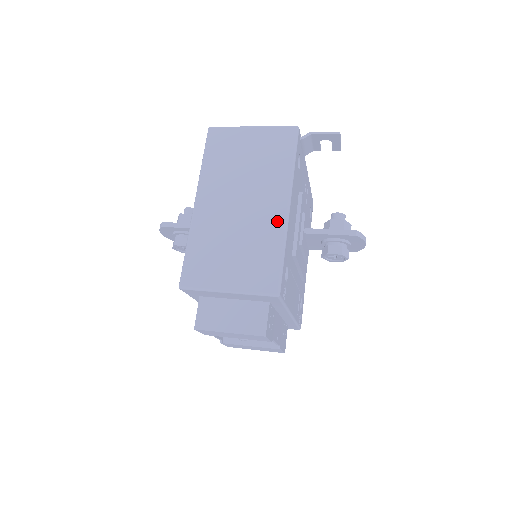
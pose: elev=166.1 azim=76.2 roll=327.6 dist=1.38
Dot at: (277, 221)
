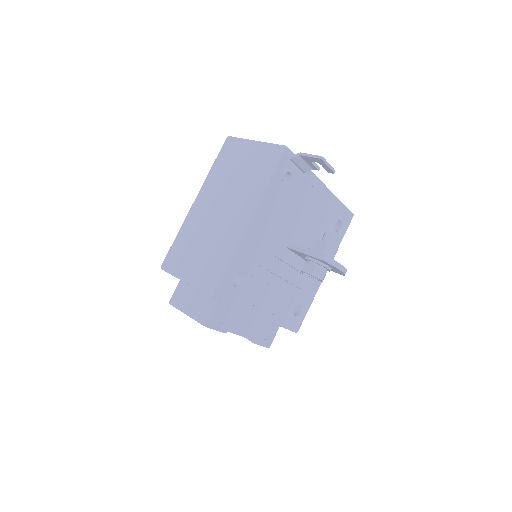
Dot at: (235, 232)
